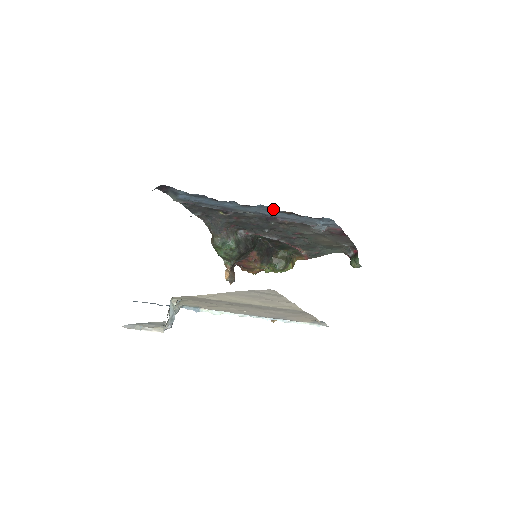
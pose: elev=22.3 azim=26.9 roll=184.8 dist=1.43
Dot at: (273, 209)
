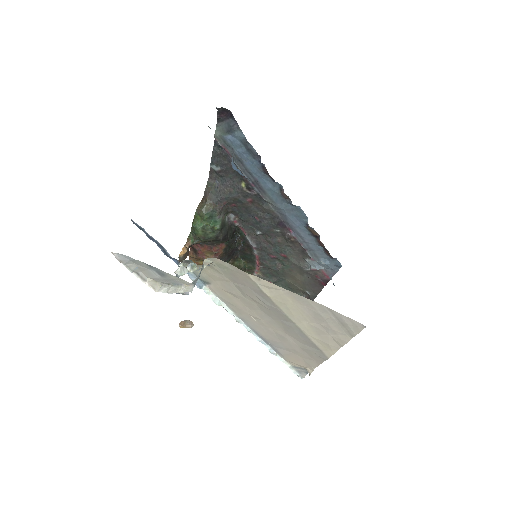
Dot at: (304, 219)
